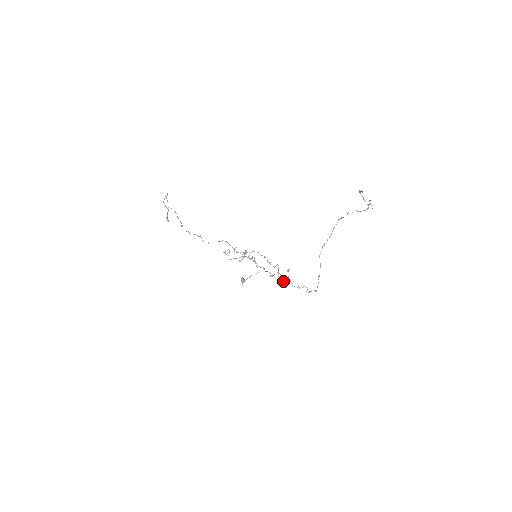
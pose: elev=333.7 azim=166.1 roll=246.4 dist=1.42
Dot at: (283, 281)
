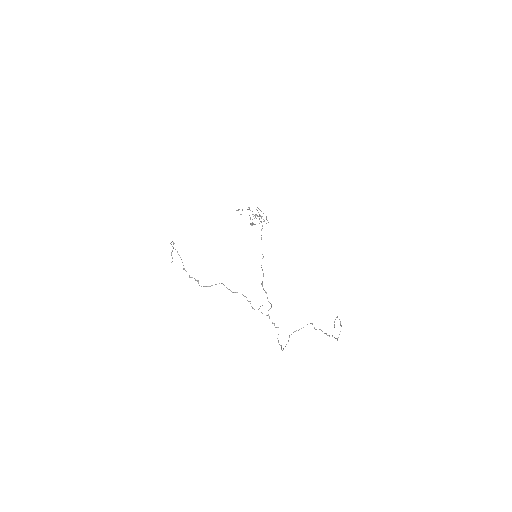
Dot at: occluded
